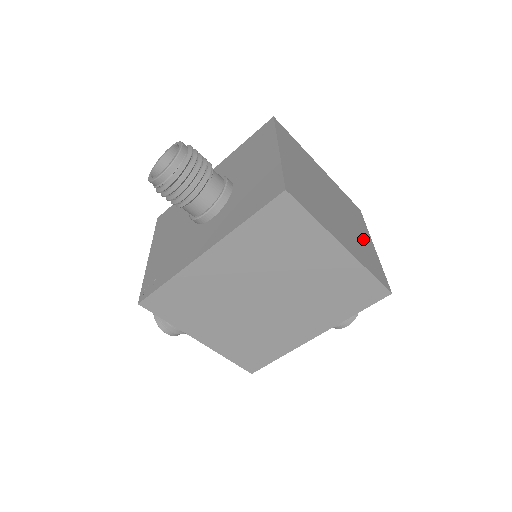
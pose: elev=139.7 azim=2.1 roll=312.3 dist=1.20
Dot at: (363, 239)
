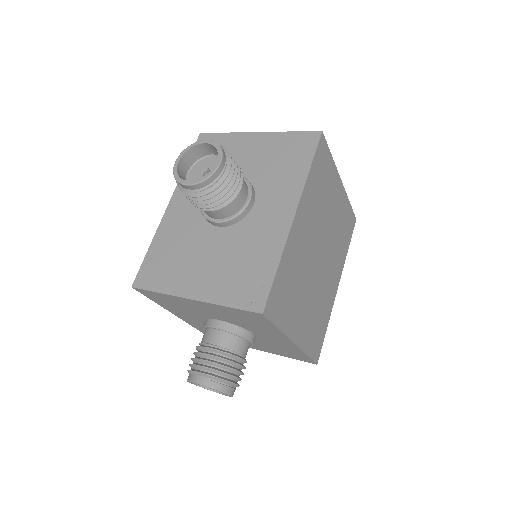
Dot at: occluded
